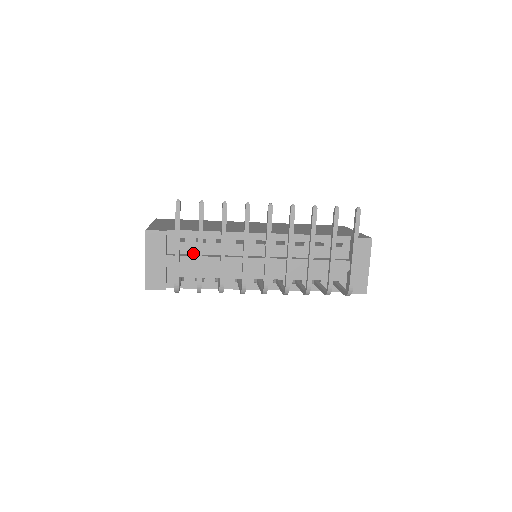
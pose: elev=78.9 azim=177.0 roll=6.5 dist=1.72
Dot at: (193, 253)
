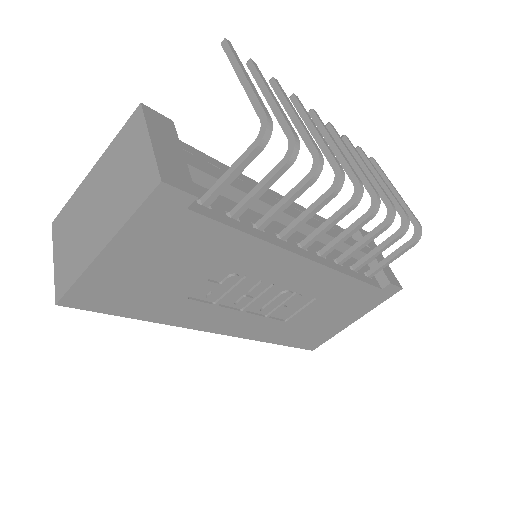
Dot at: occluded
